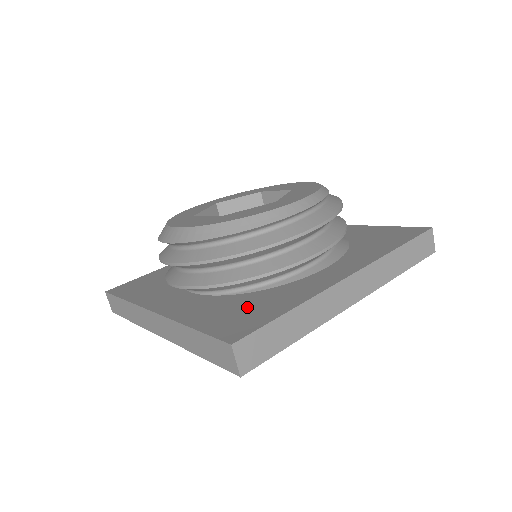
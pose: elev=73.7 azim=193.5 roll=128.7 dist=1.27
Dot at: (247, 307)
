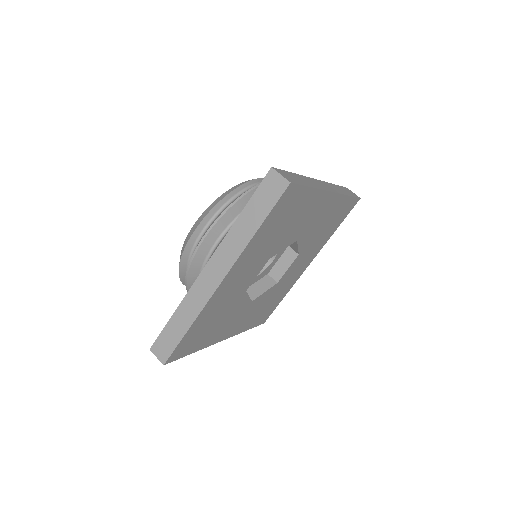
Dot at: occluded
